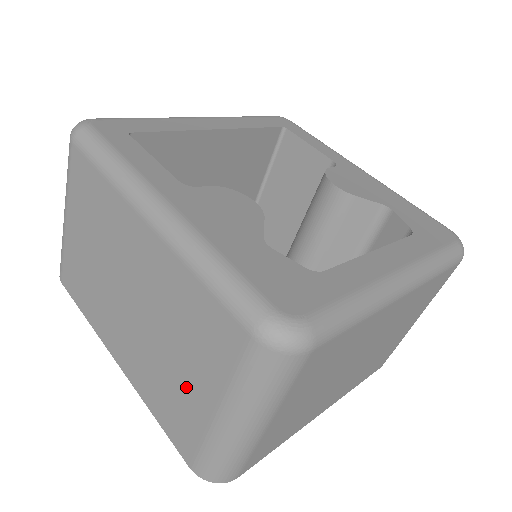
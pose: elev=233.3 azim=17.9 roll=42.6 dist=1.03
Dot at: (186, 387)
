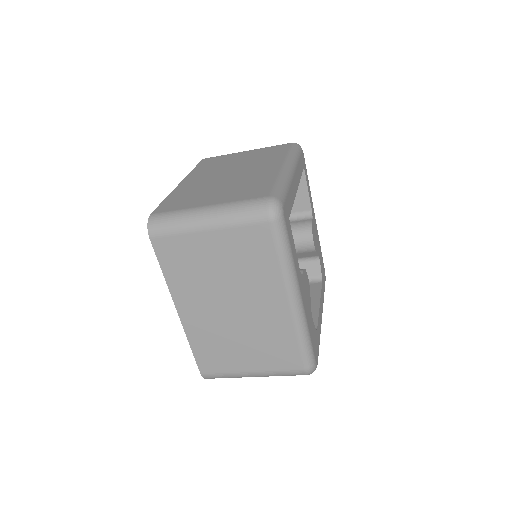
Dot at: (238, 356)
